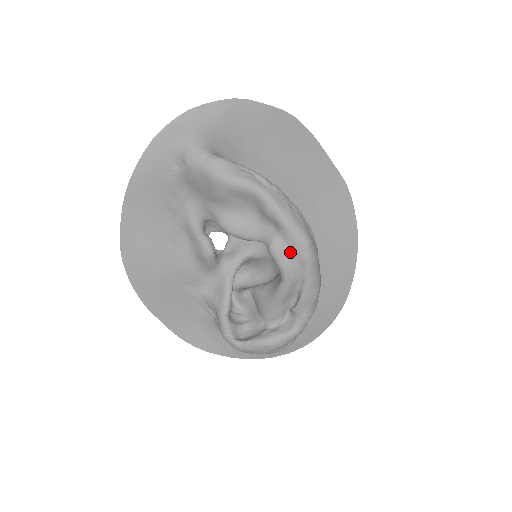
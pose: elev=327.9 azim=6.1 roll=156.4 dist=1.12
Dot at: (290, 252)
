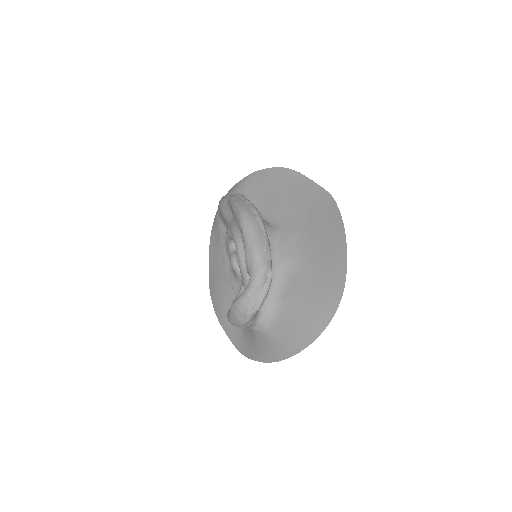
Dot at: (236, 224)
